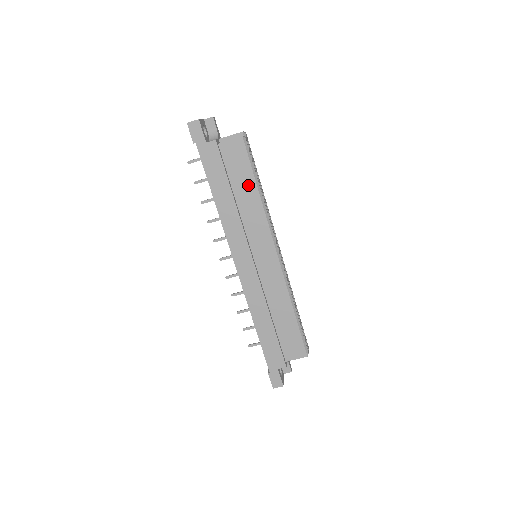
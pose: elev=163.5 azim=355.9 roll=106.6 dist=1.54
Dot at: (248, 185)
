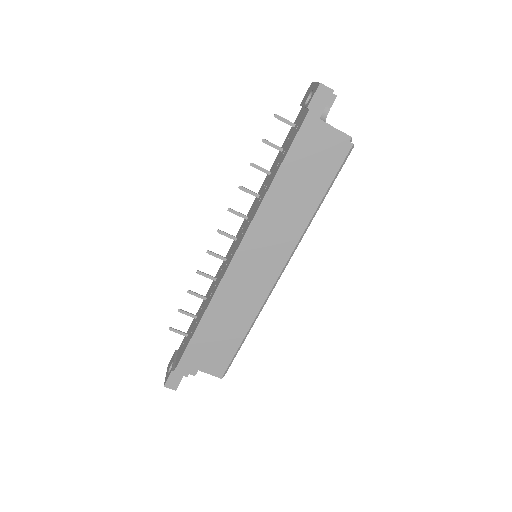
Dot at: (316, 191)
